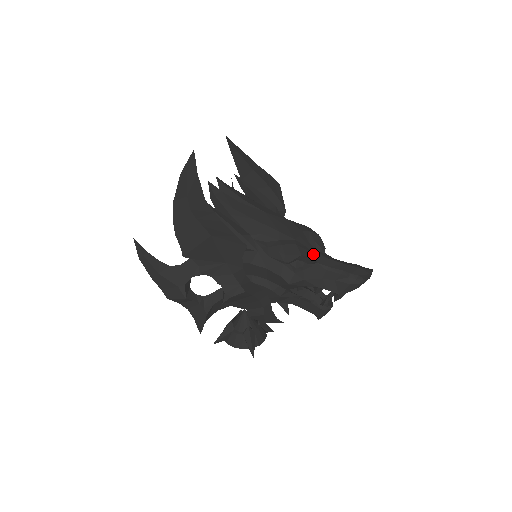
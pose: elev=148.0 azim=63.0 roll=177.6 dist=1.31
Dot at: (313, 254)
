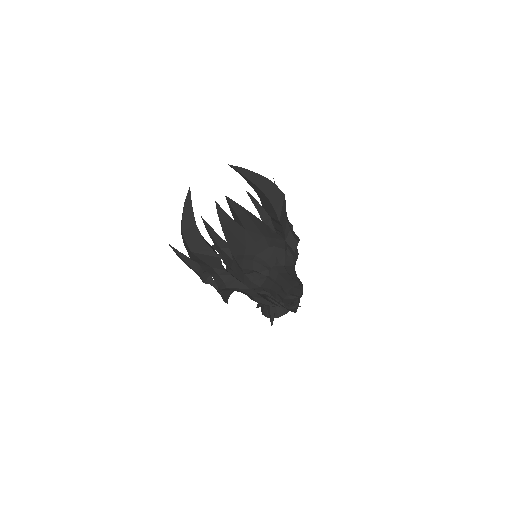
Dot at: (266, 269)
